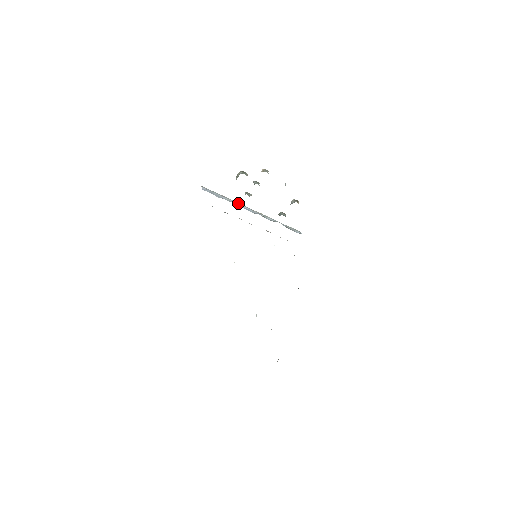
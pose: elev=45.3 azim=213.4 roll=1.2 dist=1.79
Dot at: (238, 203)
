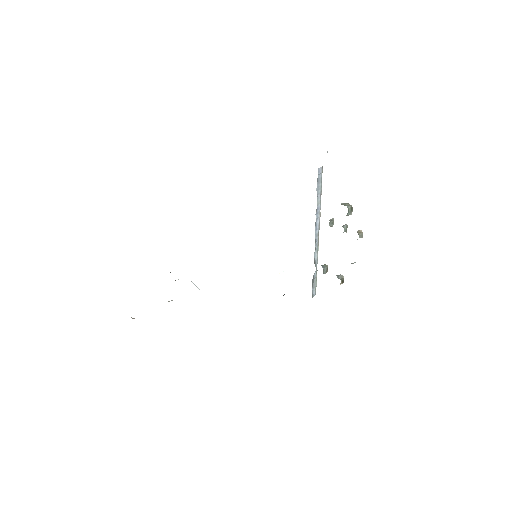
Dot at: (320, 215)
